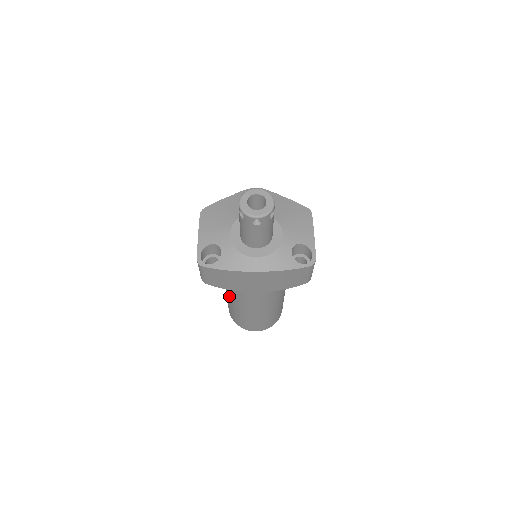
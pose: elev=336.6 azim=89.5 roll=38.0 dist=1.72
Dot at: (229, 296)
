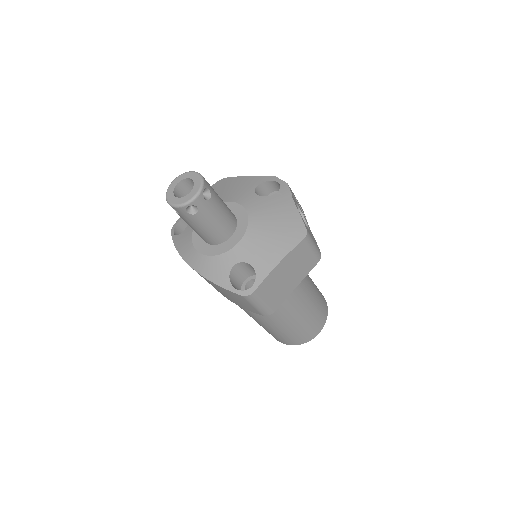
Dot at: occluded
